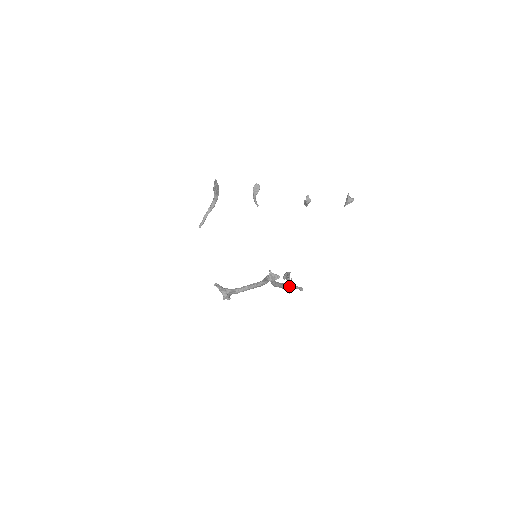
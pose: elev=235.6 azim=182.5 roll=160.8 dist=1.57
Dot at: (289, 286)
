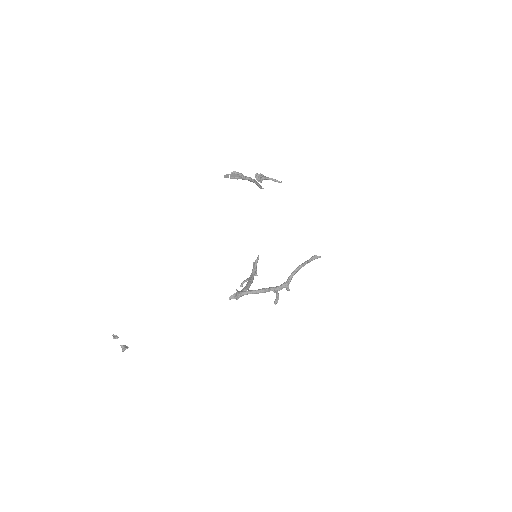
Dot at: (274, 292)
